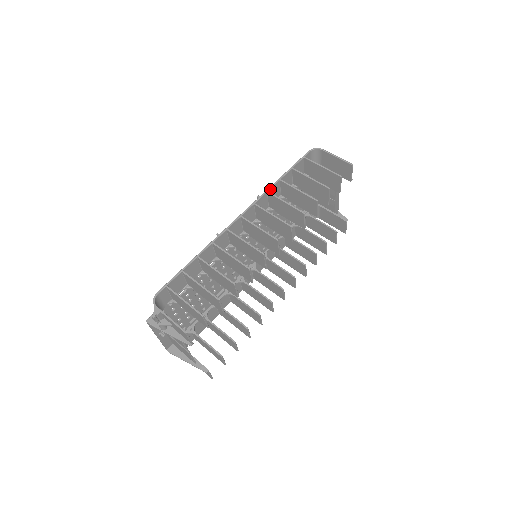
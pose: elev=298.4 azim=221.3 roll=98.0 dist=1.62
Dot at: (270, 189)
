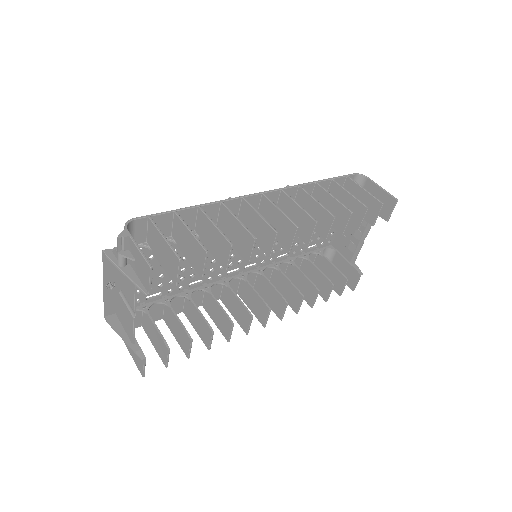
Dot at: (303, 185)
